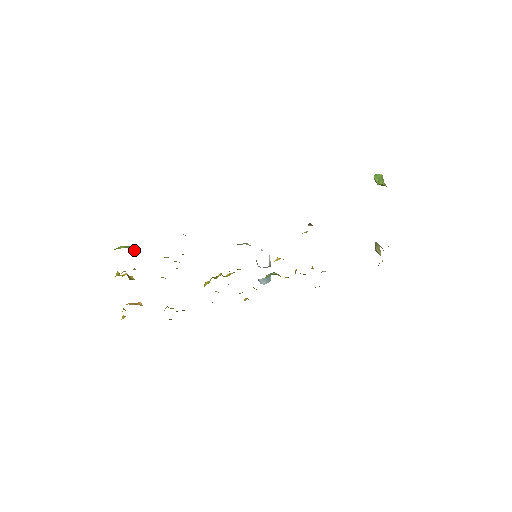
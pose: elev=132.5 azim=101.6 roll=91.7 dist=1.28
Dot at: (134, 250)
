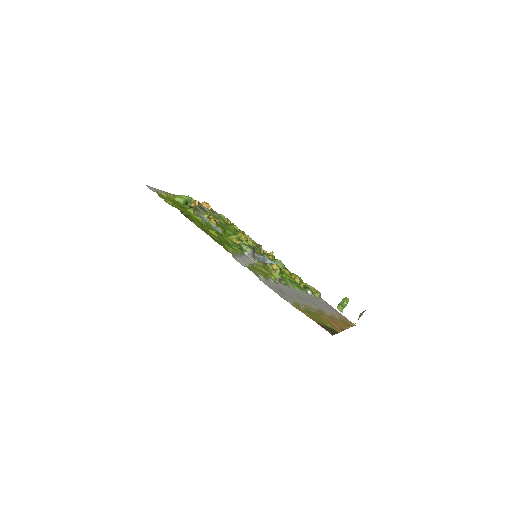
Dot at: (188, 201)
